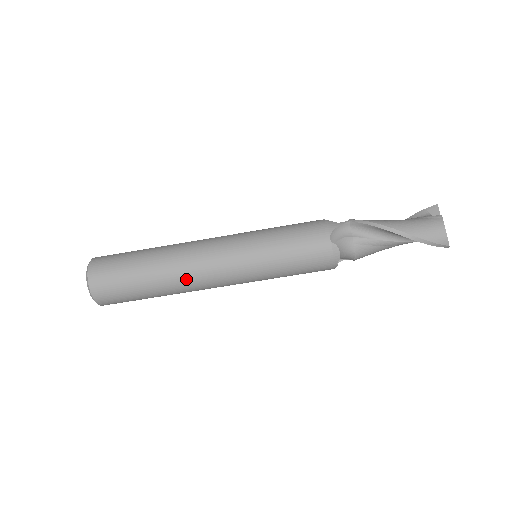
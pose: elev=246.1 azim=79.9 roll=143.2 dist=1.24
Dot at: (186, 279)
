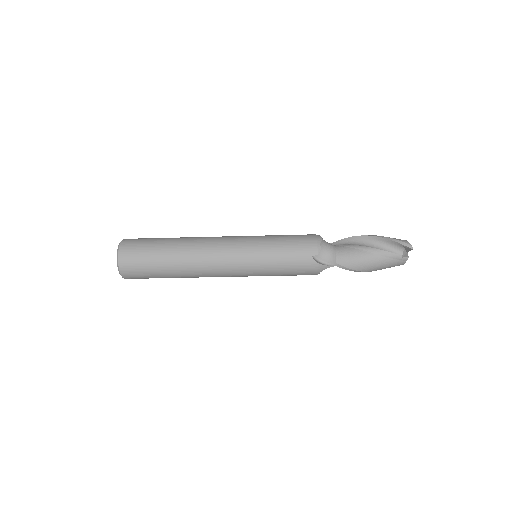
Dot at: occluded
